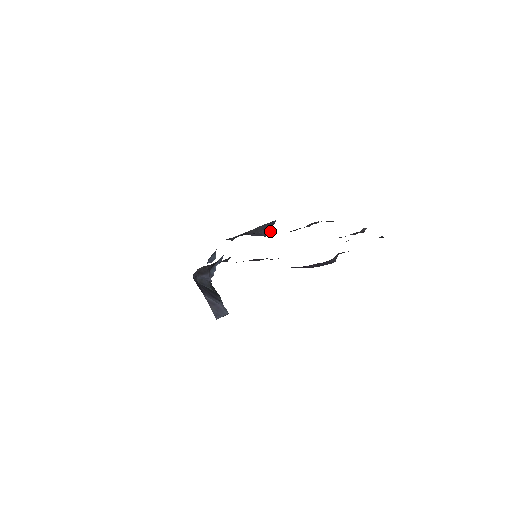
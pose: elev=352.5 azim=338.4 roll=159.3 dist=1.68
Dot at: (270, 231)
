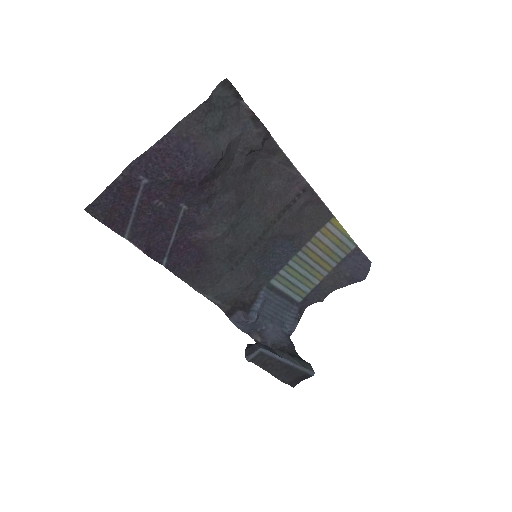
Dot at: (368, 272)
